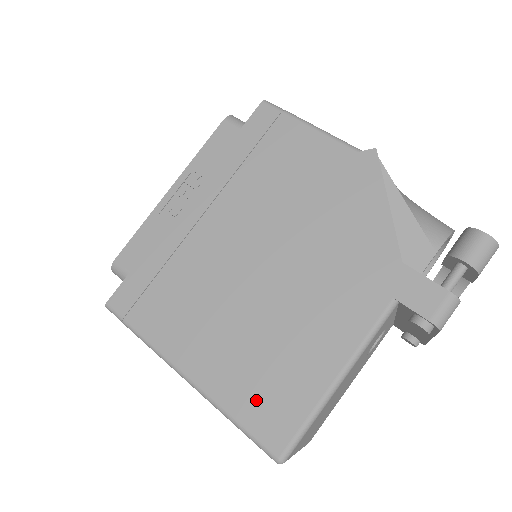
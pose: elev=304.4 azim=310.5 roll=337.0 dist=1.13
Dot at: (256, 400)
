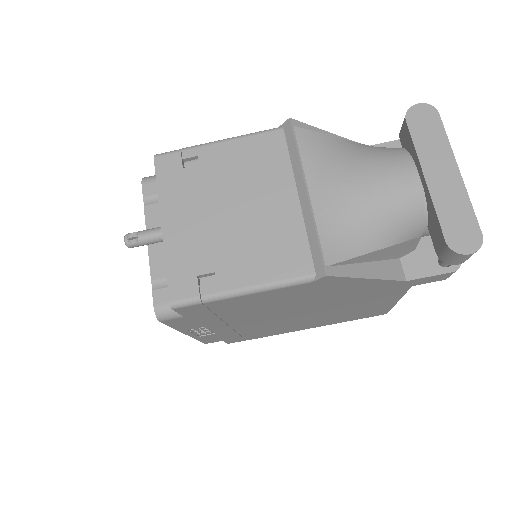
Dot at: (356, 317)
